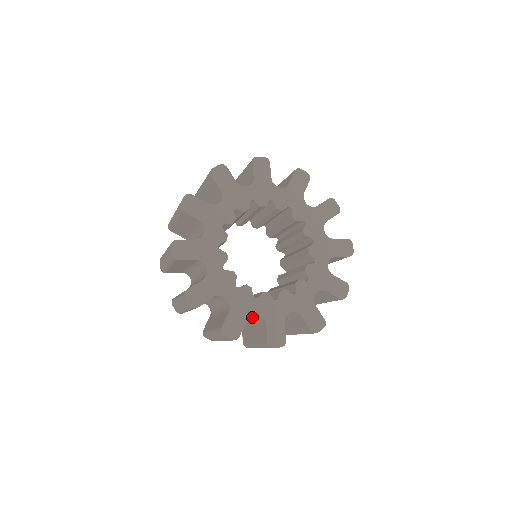
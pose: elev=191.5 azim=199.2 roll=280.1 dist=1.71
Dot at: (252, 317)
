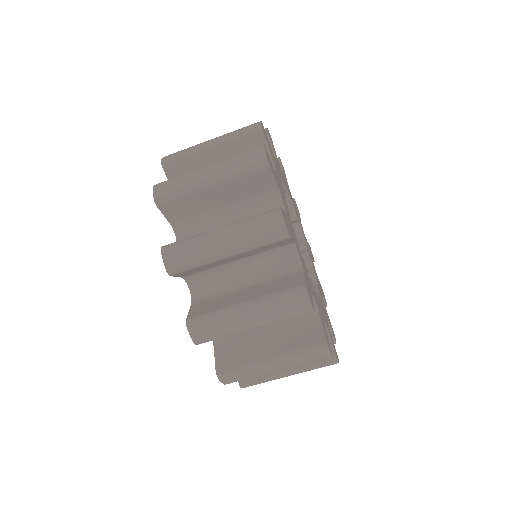
Dot at: occluded
